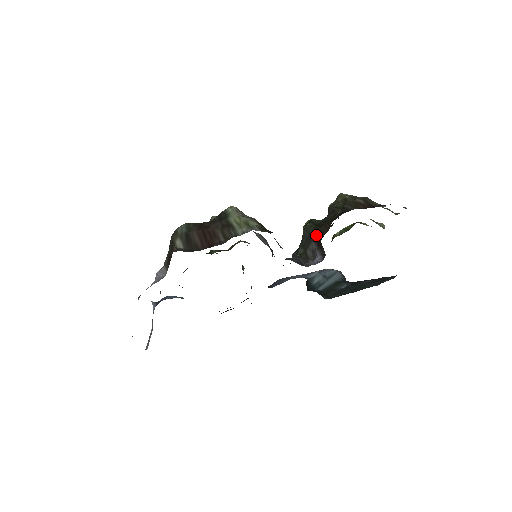
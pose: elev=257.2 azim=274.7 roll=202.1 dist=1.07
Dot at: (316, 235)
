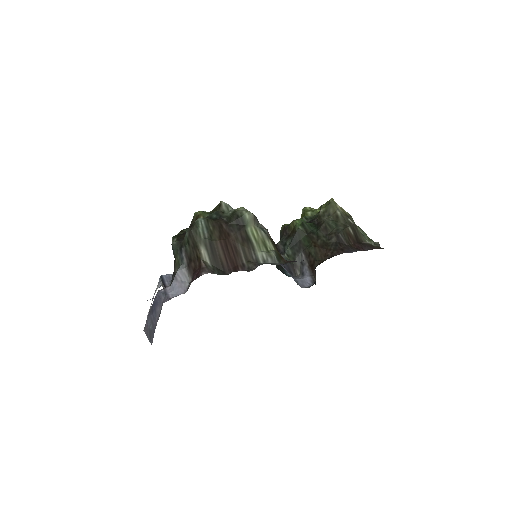
Dot at: (309, 250)
